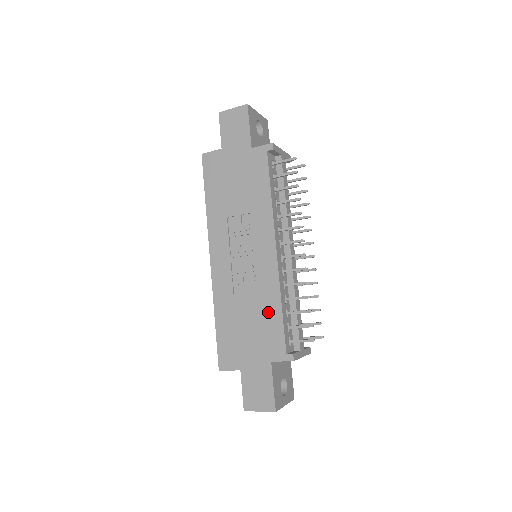
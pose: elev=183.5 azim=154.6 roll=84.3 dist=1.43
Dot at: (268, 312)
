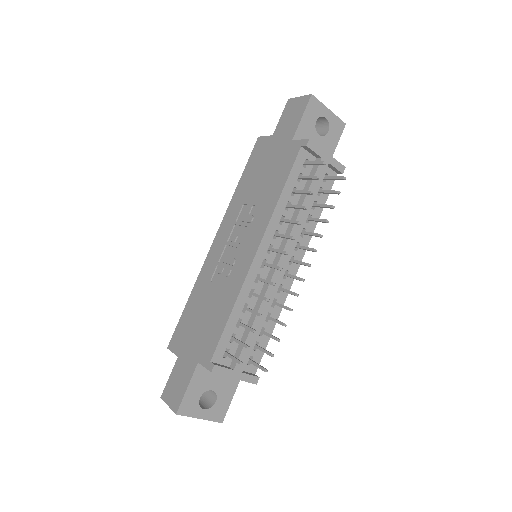
Dot at: (221, 311)
